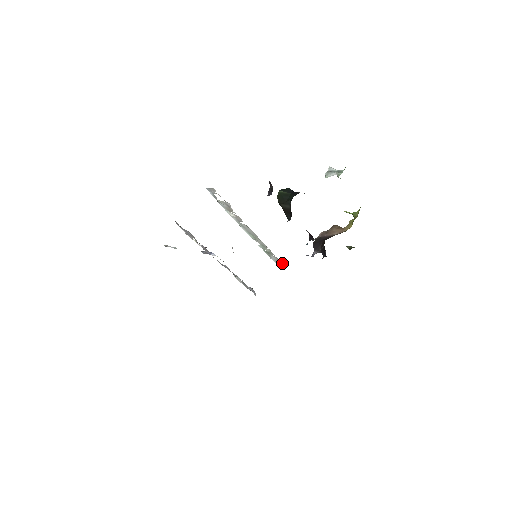
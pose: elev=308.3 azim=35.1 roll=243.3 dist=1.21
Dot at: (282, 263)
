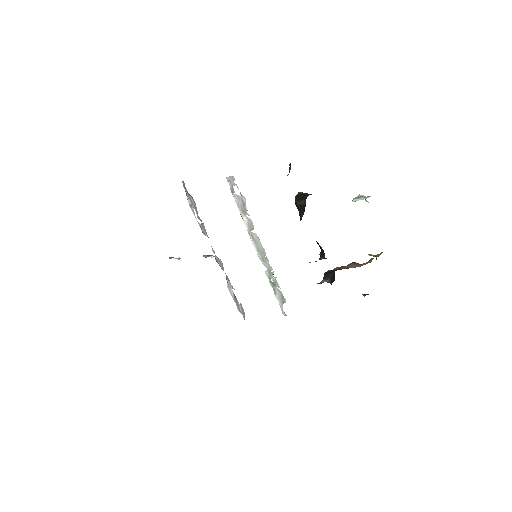
Dot at: occluded
